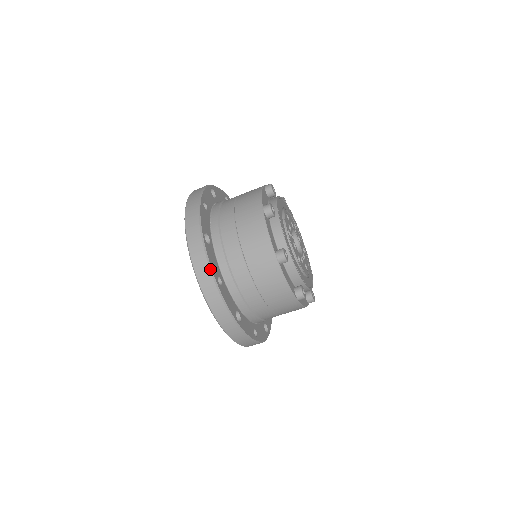
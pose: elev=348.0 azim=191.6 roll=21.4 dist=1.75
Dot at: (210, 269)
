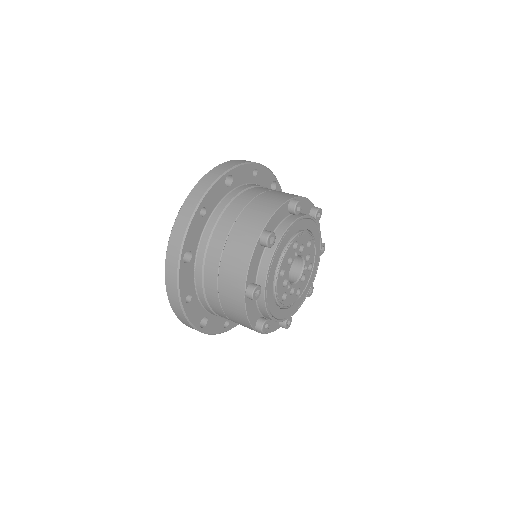
Dot at: (205, 193)
